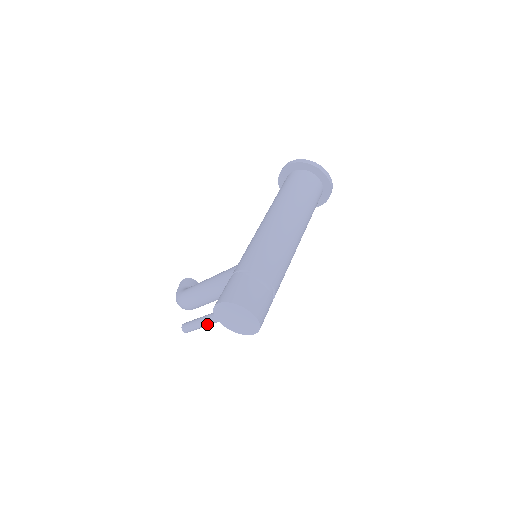
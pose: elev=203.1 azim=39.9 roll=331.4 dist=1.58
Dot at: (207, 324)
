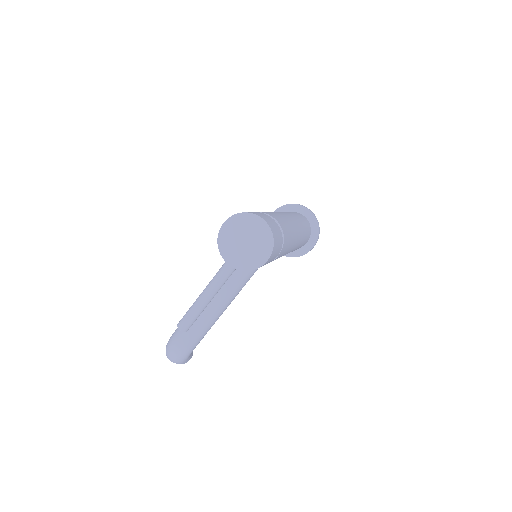
Dot at: (210, 292)
